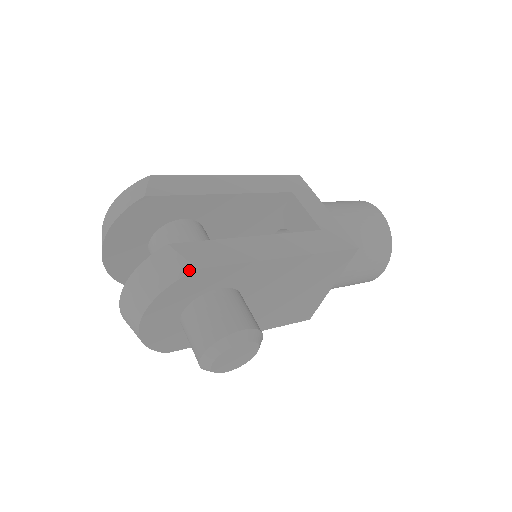
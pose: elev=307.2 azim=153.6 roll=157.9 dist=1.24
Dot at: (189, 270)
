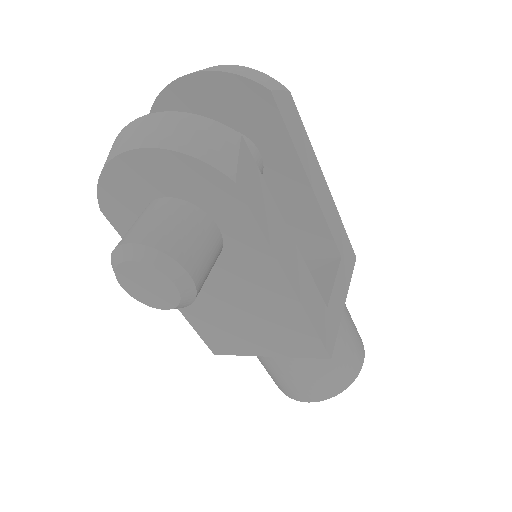
Dot at: (228, 172)
